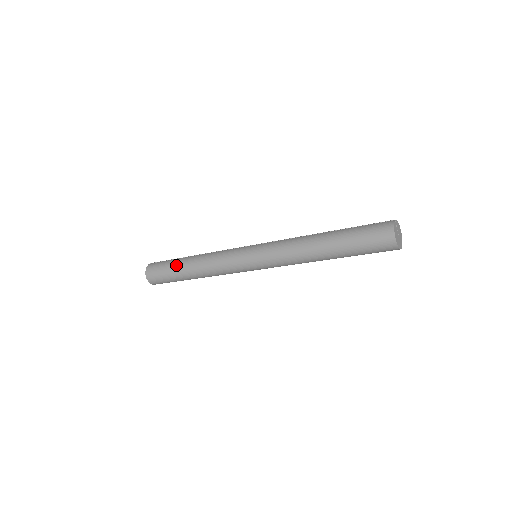
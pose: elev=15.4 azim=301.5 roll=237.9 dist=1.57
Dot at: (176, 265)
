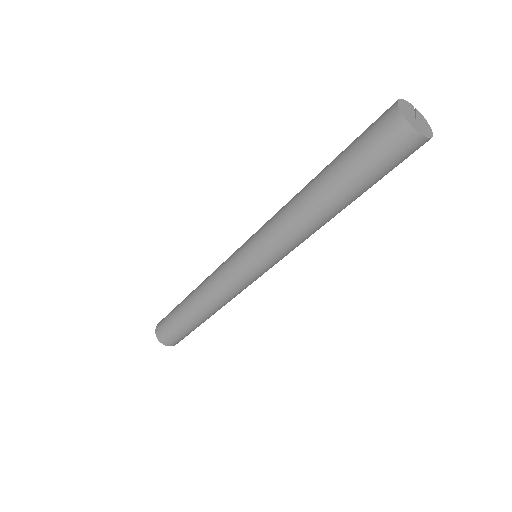
Dot at: occluded
